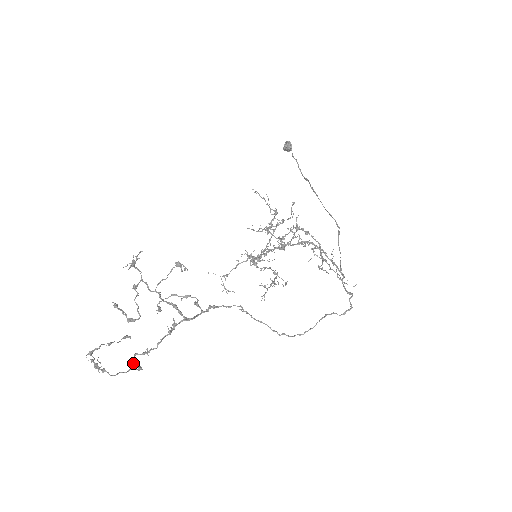
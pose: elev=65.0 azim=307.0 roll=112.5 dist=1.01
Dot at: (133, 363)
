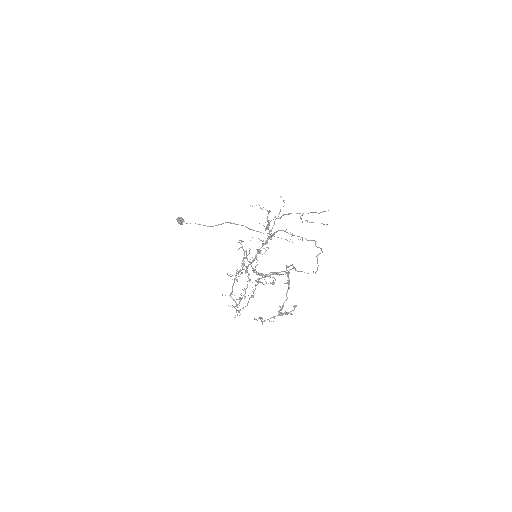
Dot at: occluded
